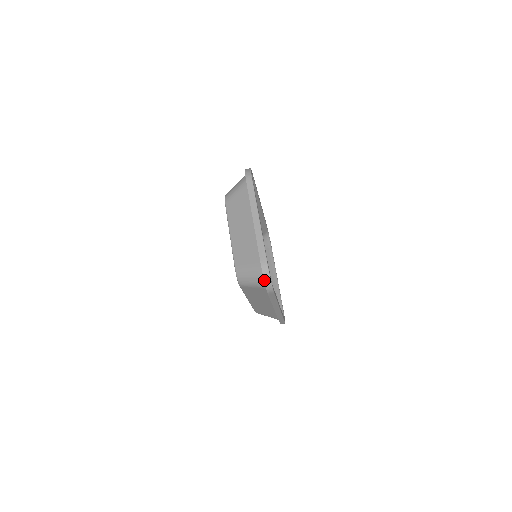
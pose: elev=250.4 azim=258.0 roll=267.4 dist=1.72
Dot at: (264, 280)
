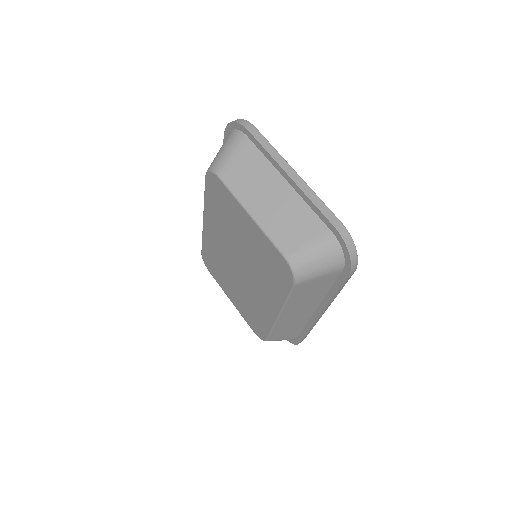
Dot at: (349, 253)
